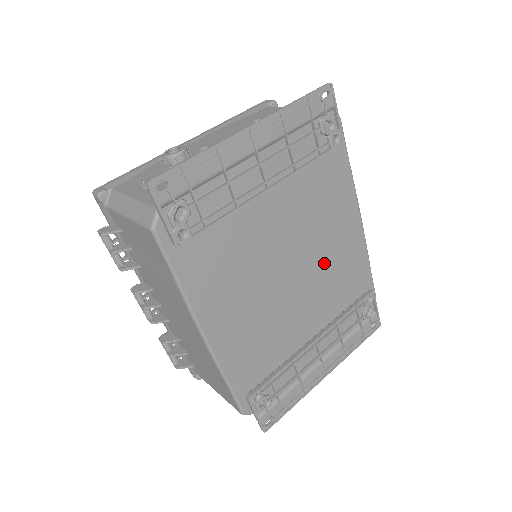
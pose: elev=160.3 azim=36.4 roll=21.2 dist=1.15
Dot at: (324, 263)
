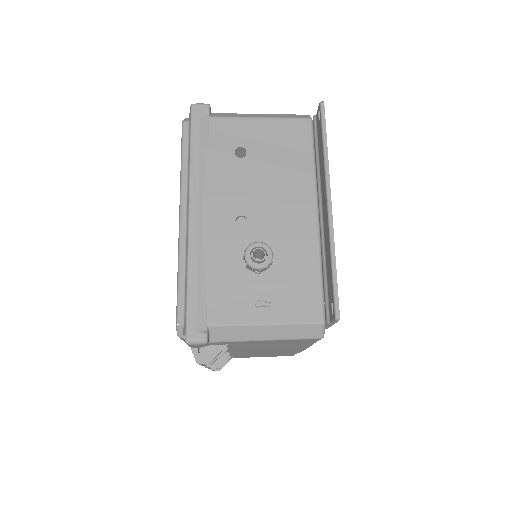
Dot at: occluded
